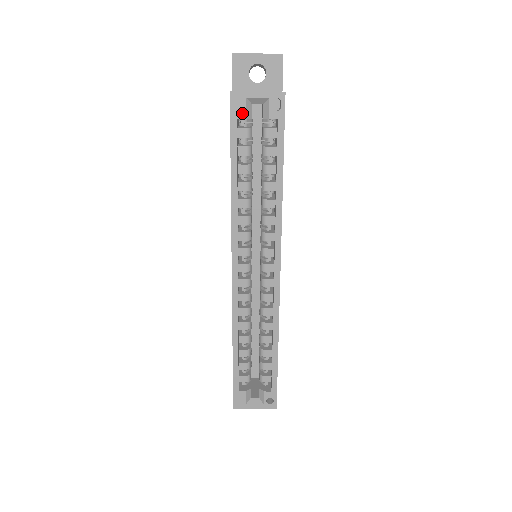
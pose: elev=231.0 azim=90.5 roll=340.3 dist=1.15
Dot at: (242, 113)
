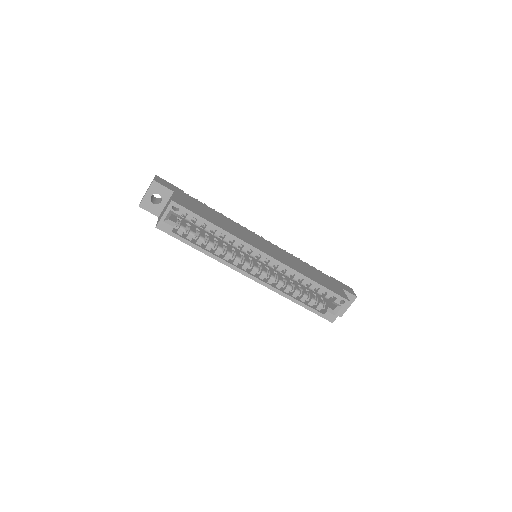
Dot at: (170, 228)
